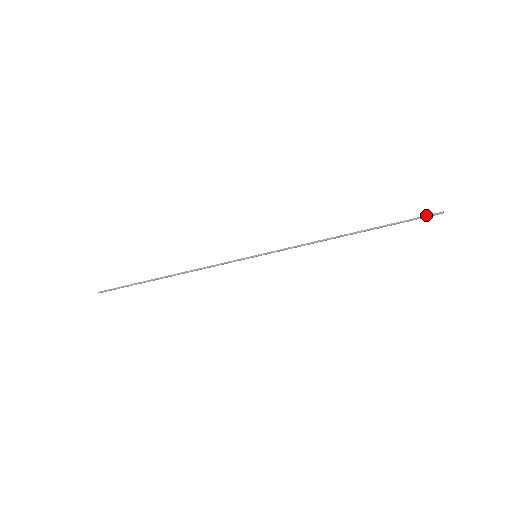
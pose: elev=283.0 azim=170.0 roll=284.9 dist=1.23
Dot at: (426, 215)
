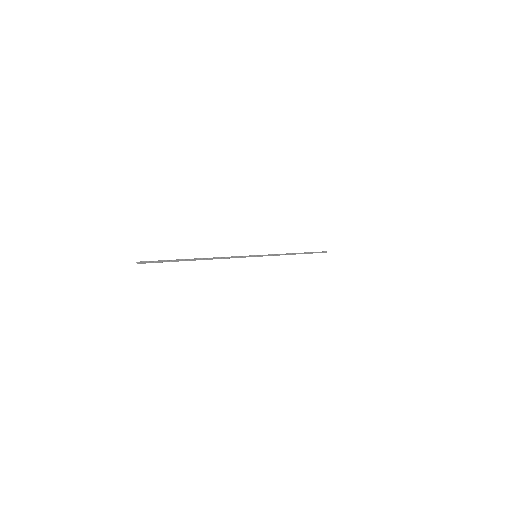
Dot at: (322, 251)
